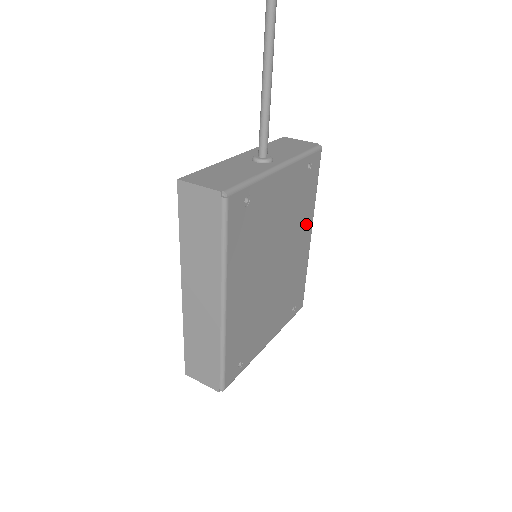
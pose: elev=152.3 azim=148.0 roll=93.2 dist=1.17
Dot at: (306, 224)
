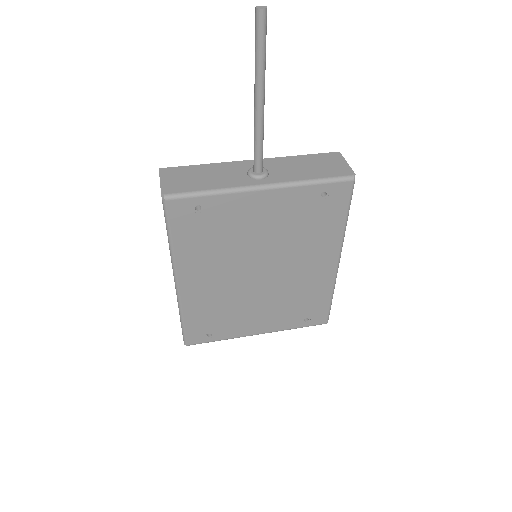
Dot at: (325, 249)
